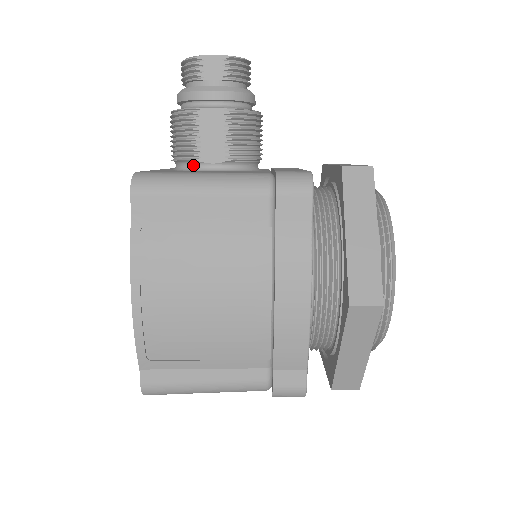
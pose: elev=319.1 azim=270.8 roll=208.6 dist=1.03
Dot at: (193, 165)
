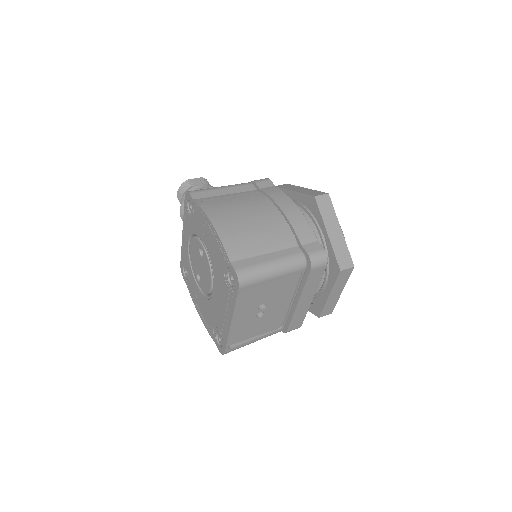
Dot at: occluded
